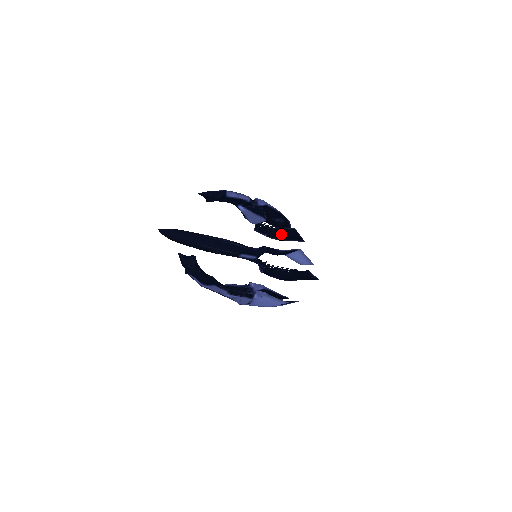
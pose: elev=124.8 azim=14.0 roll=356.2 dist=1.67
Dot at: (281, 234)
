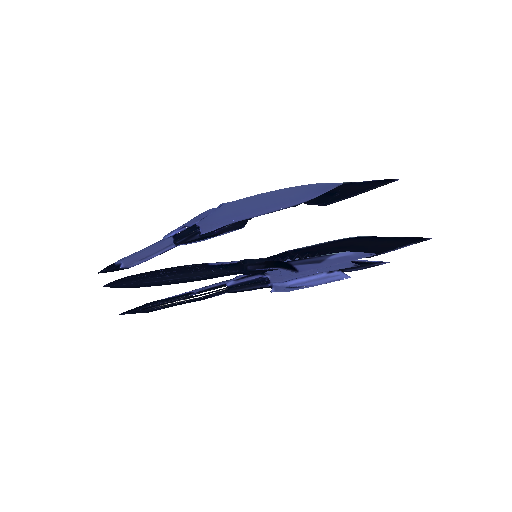
Dot at: occluded
